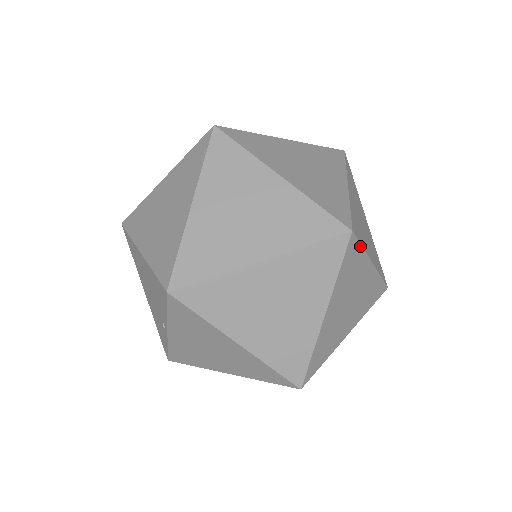
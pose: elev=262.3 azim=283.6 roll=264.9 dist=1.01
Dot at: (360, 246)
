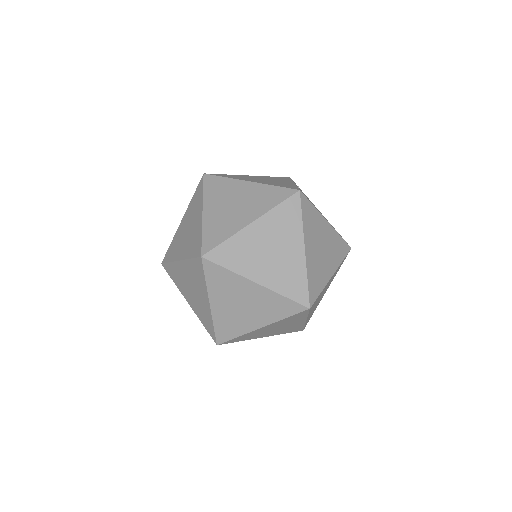
Dot at: occluded
